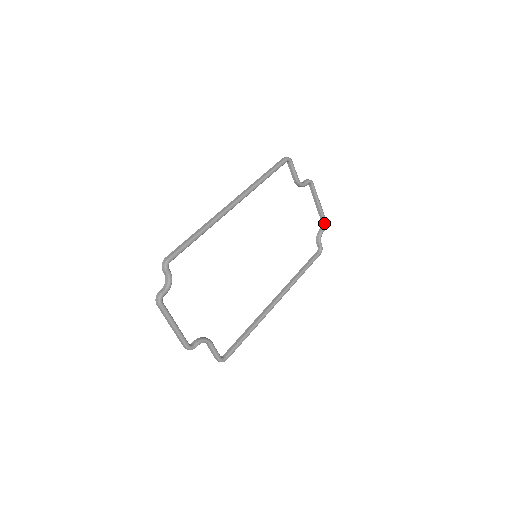
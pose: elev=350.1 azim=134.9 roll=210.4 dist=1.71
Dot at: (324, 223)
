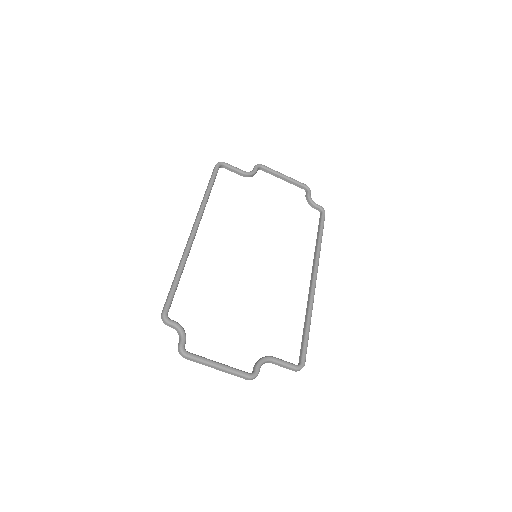
Dot at: (304, 187)
